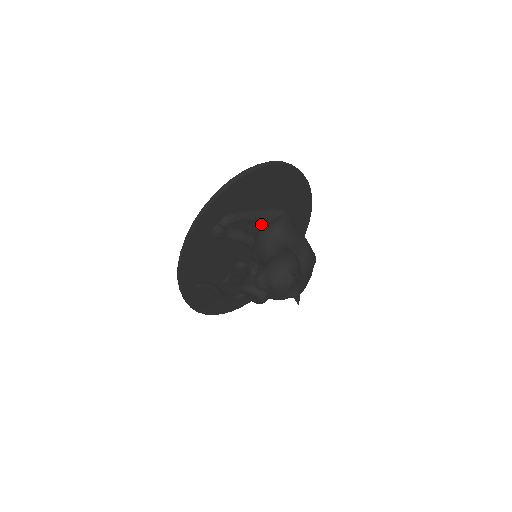
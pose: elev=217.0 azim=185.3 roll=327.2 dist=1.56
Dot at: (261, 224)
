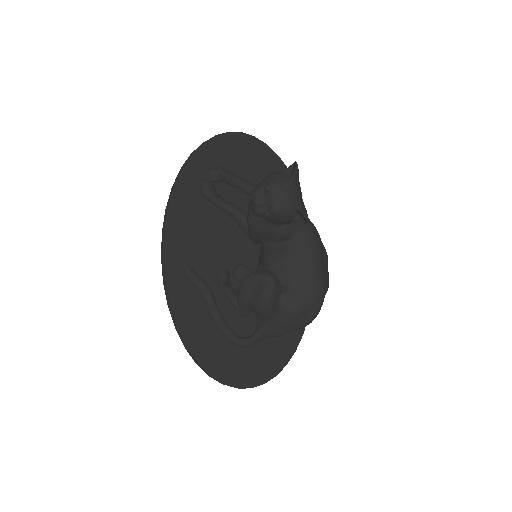
Dot at: occluded
